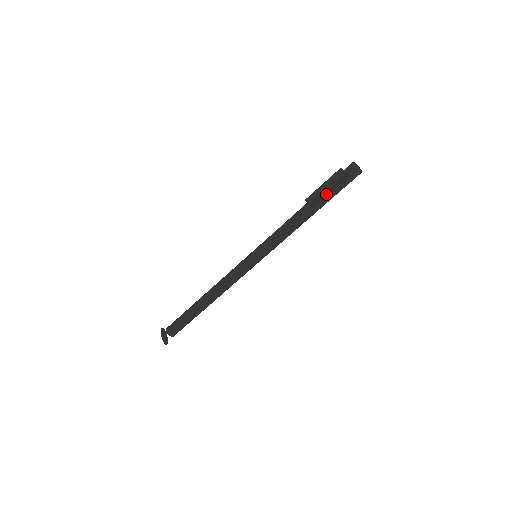
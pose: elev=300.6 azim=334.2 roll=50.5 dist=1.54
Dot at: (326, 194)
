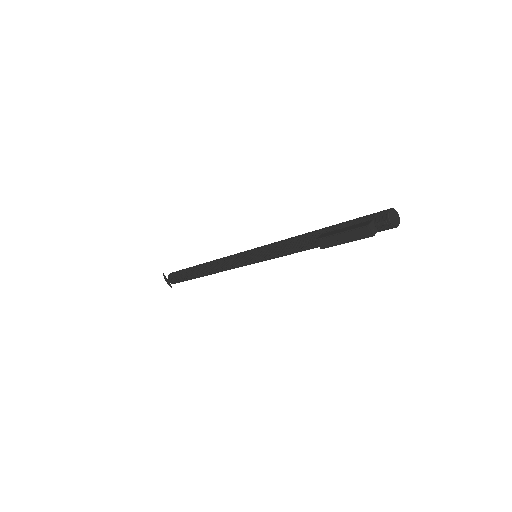
Dot at: occluded
